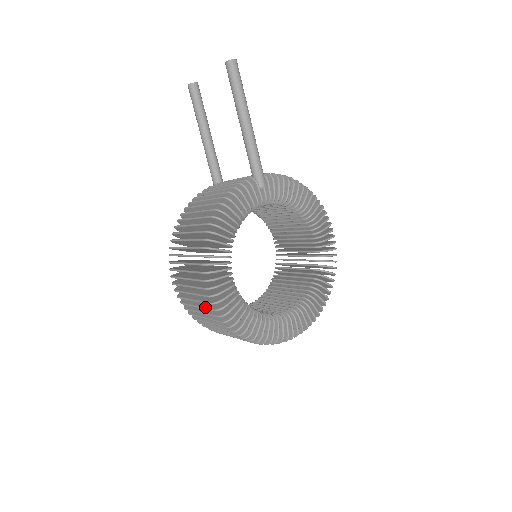
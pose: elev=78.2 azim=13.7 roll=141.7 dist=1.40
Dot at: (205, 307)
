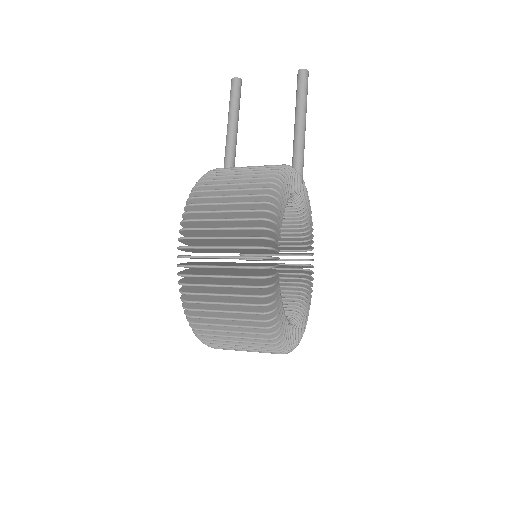
Dot at: (240, 265)
